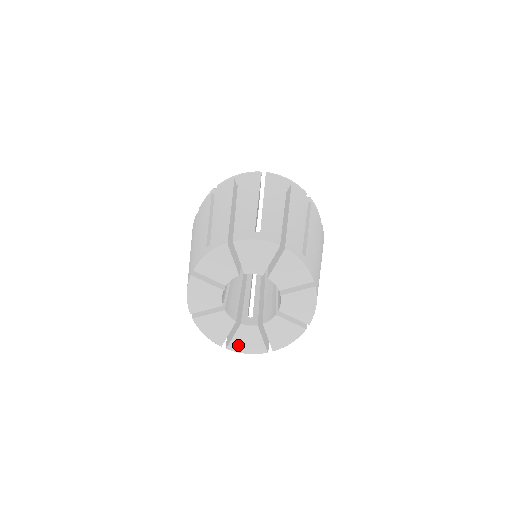
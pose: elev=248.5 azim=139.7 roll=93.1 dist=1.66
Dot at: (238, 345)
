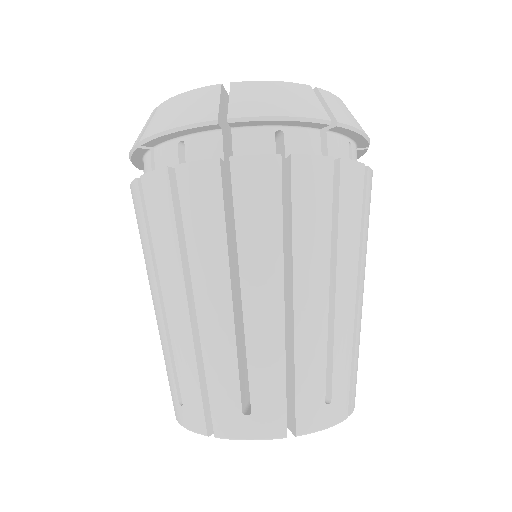
Dot at: occluded
